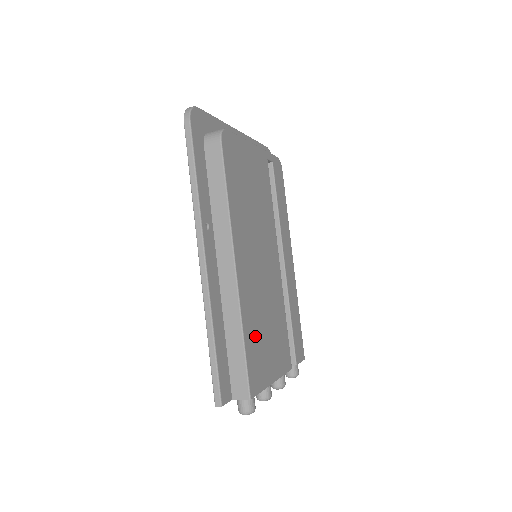
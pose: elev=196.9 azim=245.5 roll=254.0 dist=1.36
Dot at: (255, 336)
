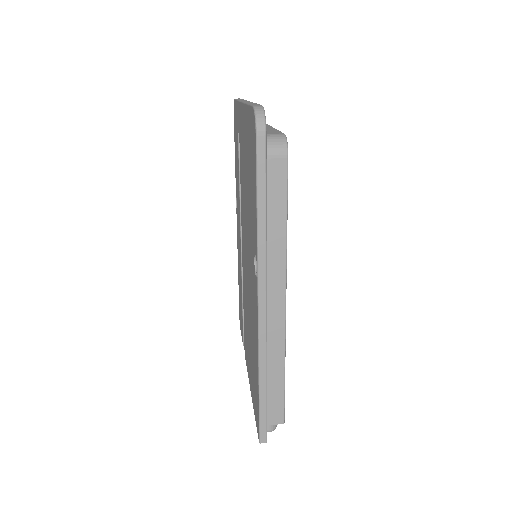
Dot at: occluded
